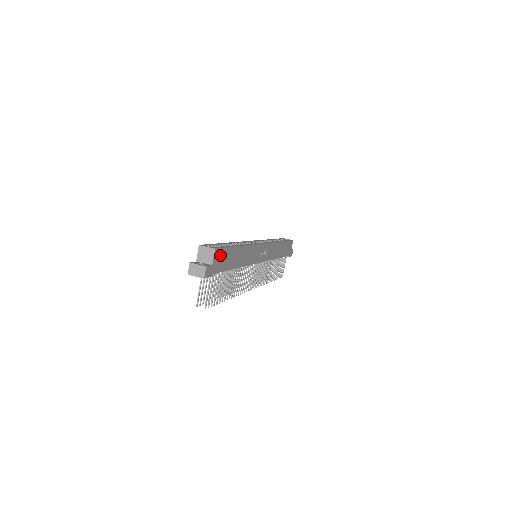
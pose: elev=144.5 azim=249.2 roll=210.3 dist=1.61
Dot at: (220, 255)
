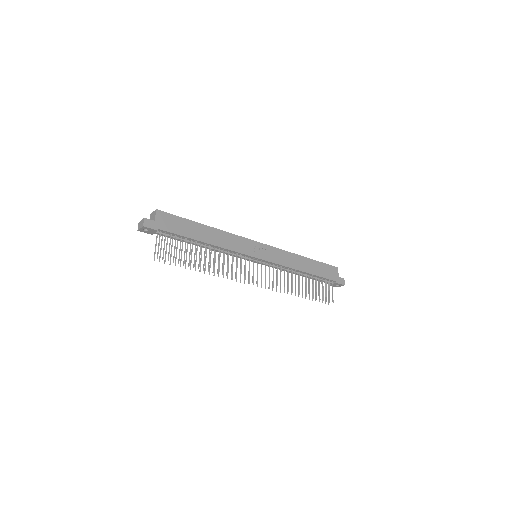
Dot at: (167, 218)
